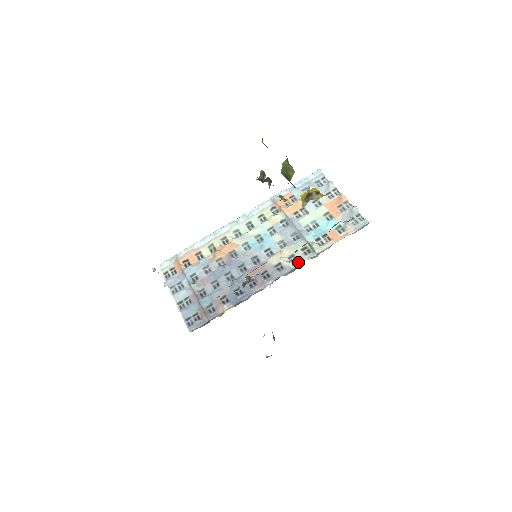
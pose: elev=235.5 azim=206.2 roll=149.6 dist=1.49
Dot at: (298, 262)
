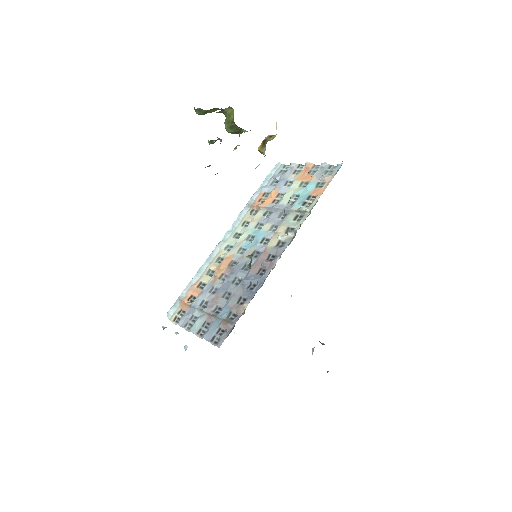
Dot at: (296, 229)
